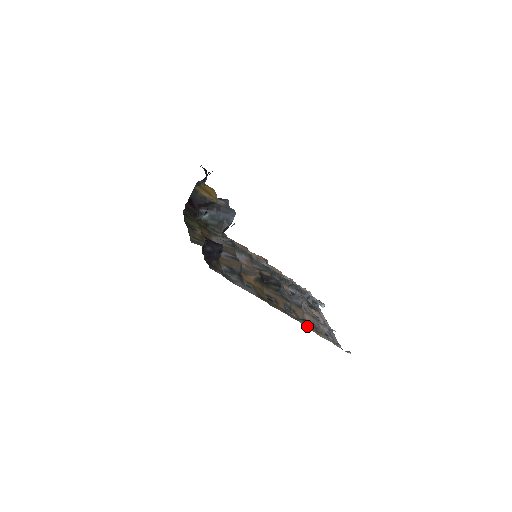
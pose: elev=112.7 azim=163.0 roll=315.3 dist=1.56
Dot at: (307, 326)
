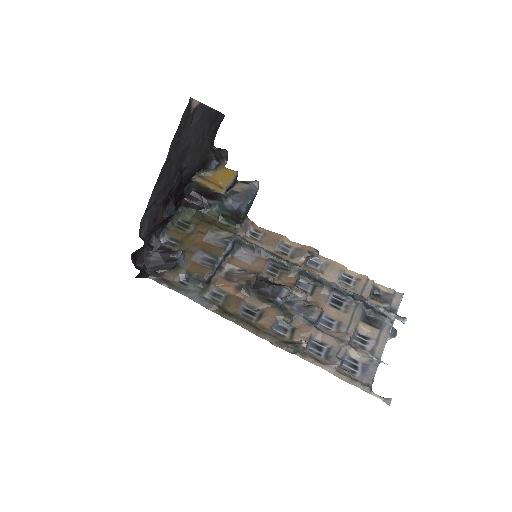
Dot at: (298, 353)
